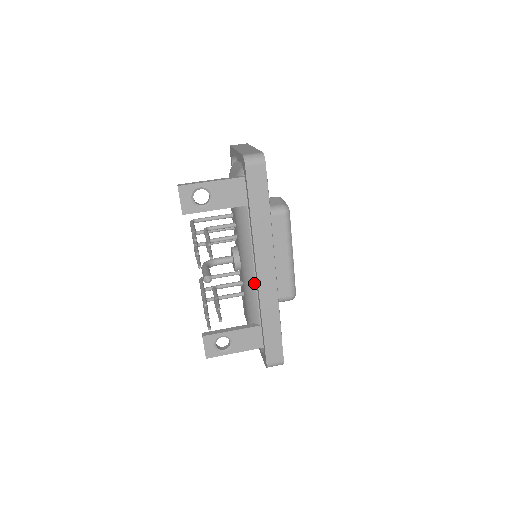
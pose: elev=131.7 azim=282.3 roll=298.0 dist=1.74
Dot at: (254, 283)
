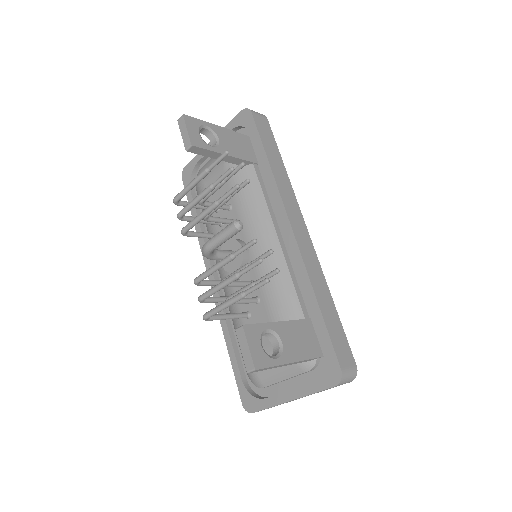
Dot at: (282, 257)
